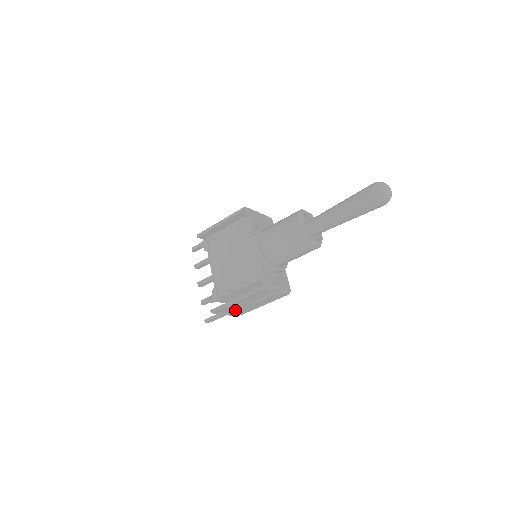
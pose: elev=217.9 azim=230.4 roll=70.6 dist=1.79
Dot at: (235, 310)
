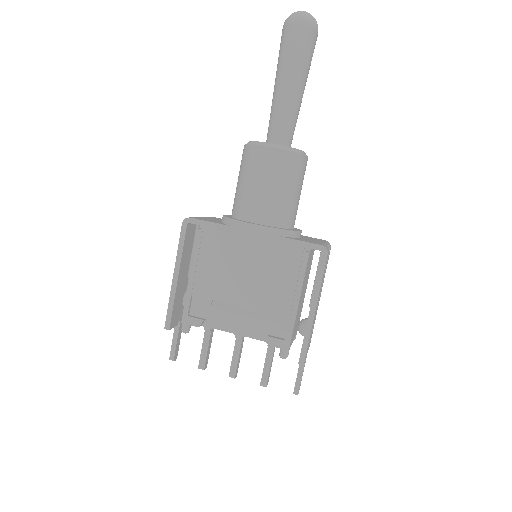
Dot at: occluded
